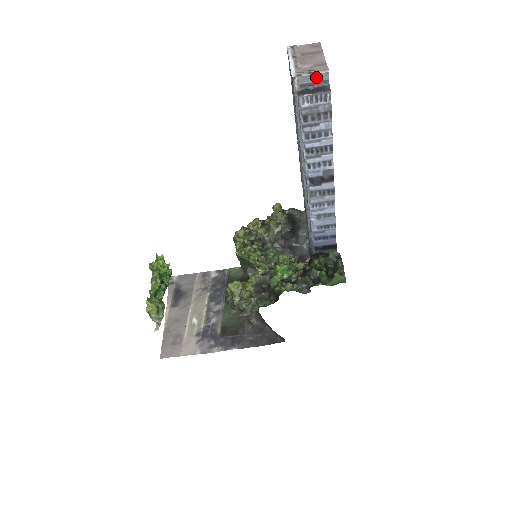
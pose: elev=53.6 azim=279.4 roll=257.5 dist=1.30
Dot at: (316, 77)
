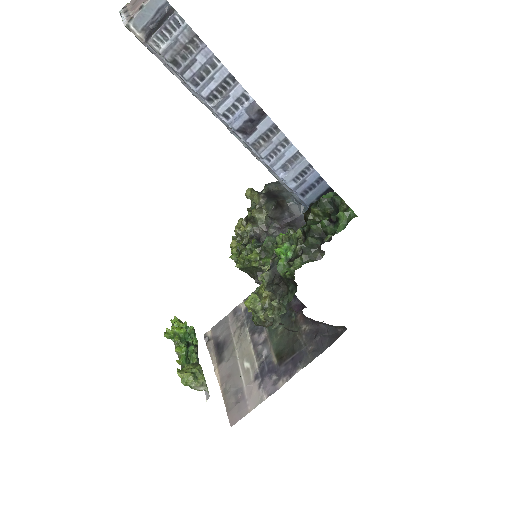
Dot at: (150, 8)
